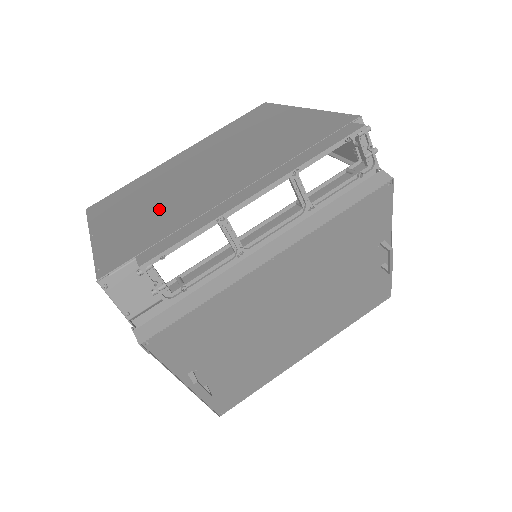
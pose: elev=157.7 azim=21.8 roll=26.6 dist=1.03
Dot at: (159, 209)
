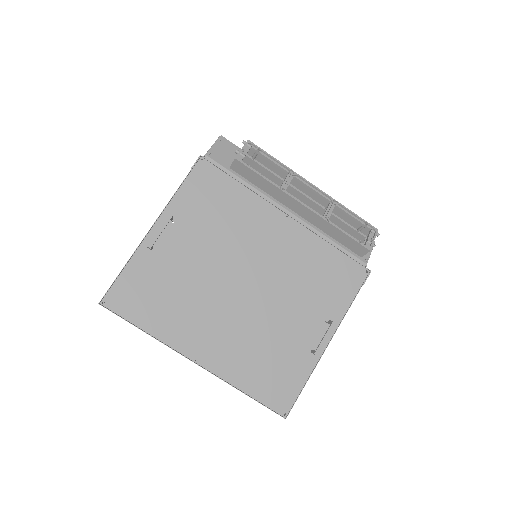
Dot at: occluded
